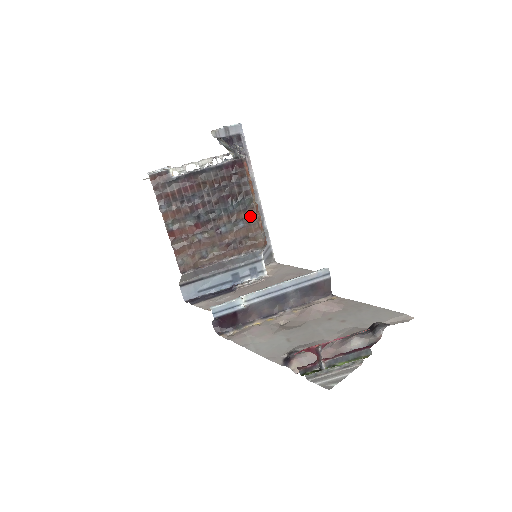
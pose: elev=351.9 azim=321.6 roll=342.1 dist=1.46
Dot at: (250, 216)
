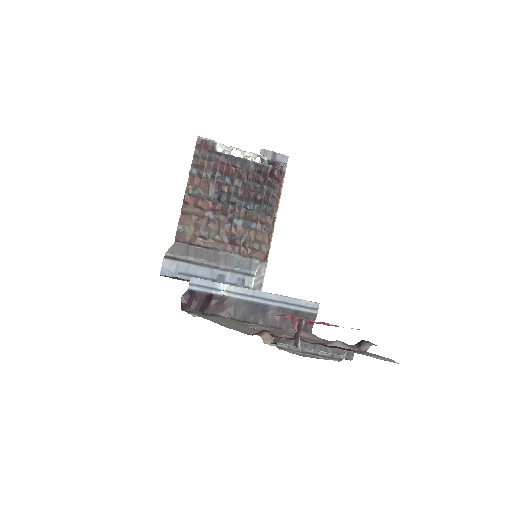
Dot at: (265, 223)
